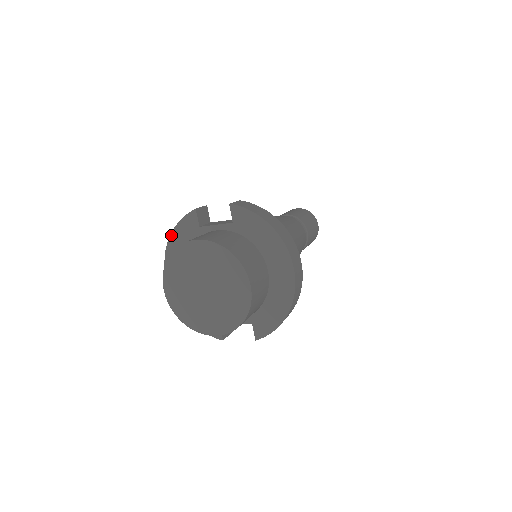
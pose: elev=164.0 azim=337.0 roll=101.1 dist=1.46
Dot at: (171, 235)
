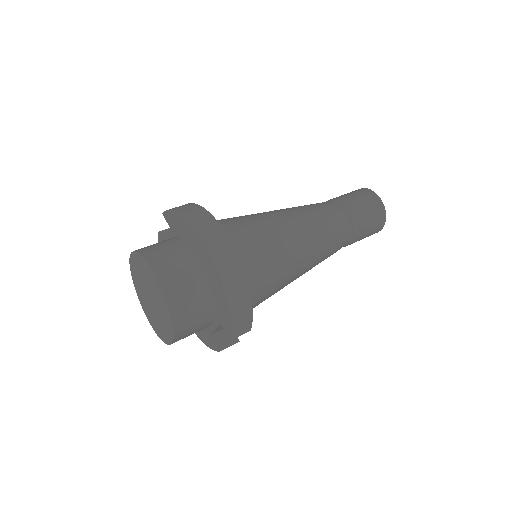
Dot at: occluded
